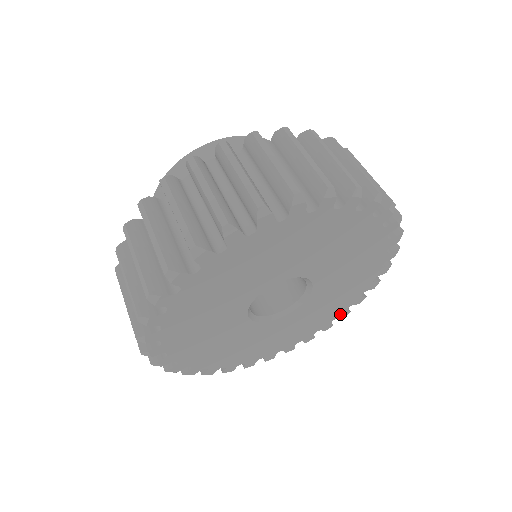
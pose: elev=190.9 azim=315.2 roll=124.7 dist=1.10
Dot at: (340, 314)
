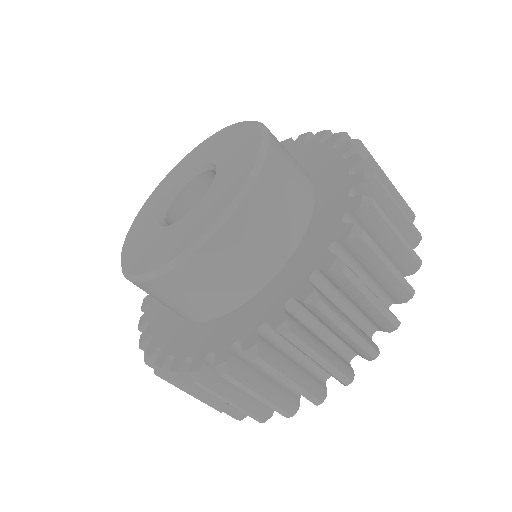
Dot at: occluded
